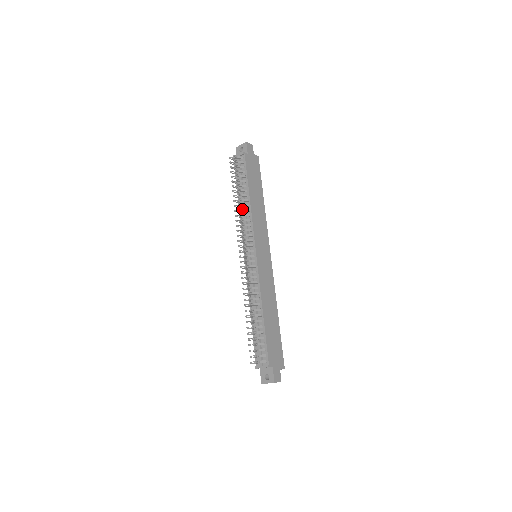
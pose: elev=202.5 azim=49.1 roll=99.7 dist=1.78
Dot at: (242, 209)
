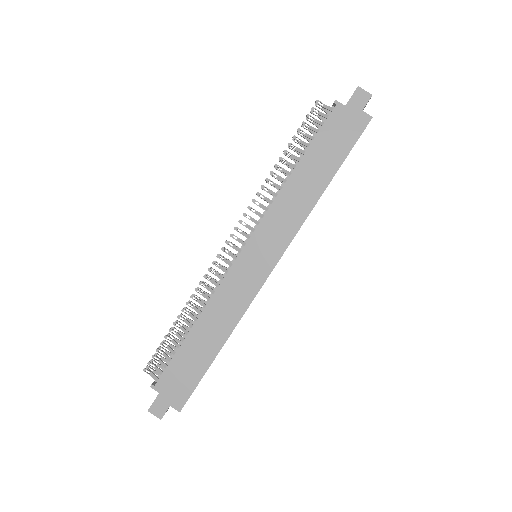
Dot at: (273, 182)
